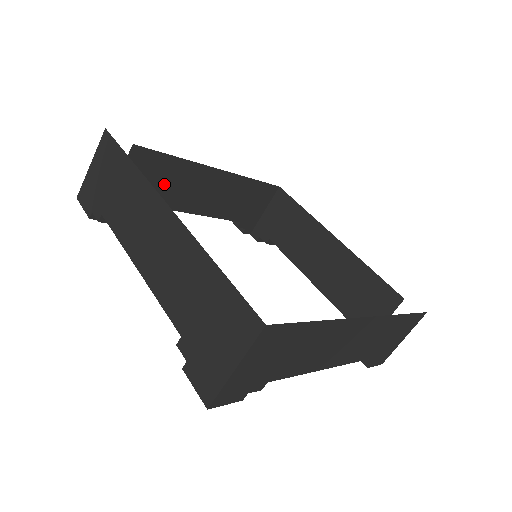
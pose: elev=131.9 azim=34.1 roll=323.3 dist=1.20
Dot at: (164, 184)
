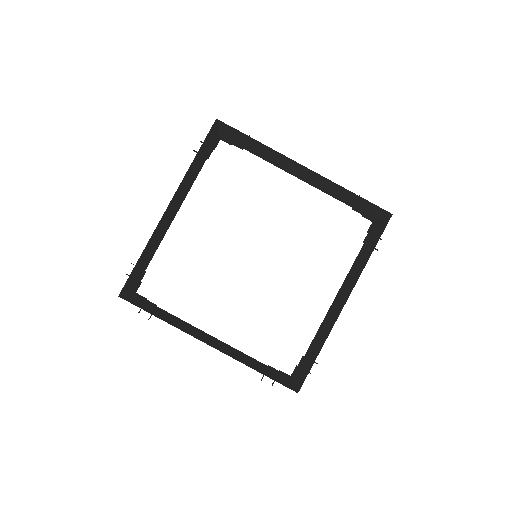
Dot at: (148, 254)
